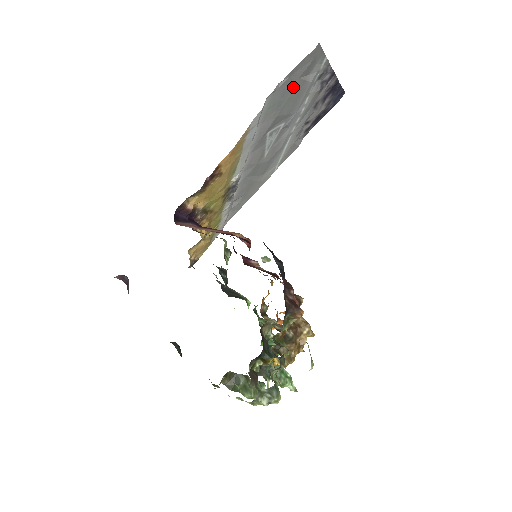
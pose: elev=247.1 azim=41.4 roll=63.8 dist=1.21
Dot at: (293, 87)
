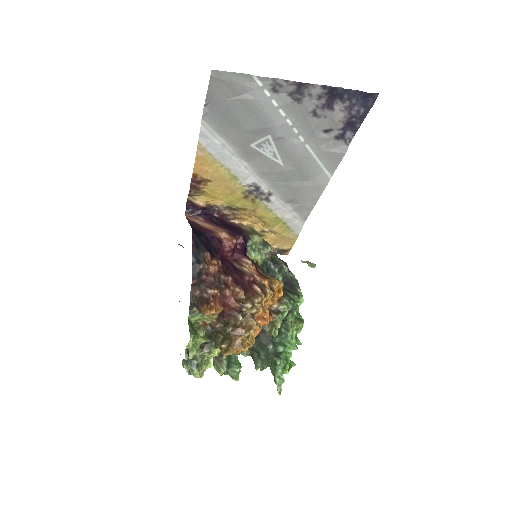
Dot at: (231, 107)
